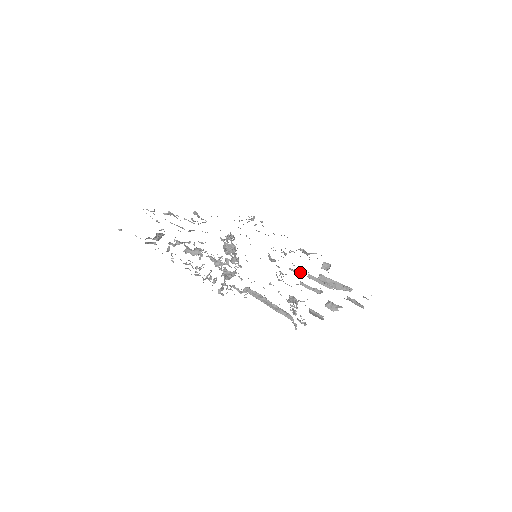
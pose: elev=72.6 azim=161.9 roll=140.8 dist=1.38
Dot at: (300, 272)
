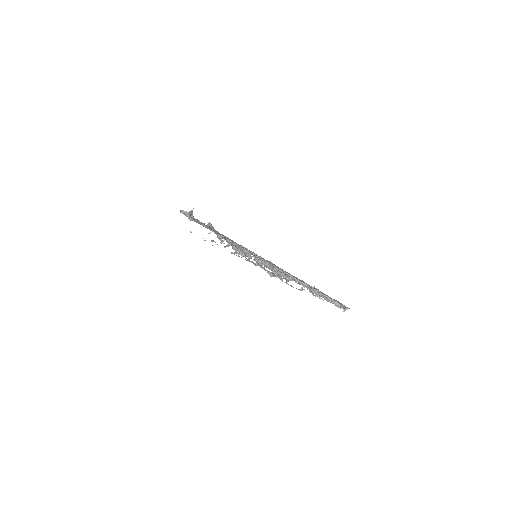
Dot at: occluded
